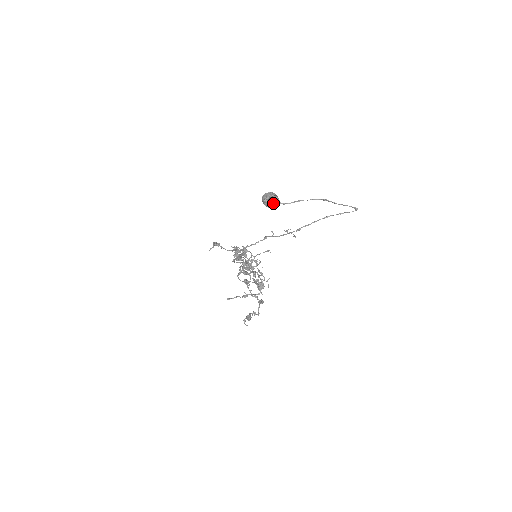
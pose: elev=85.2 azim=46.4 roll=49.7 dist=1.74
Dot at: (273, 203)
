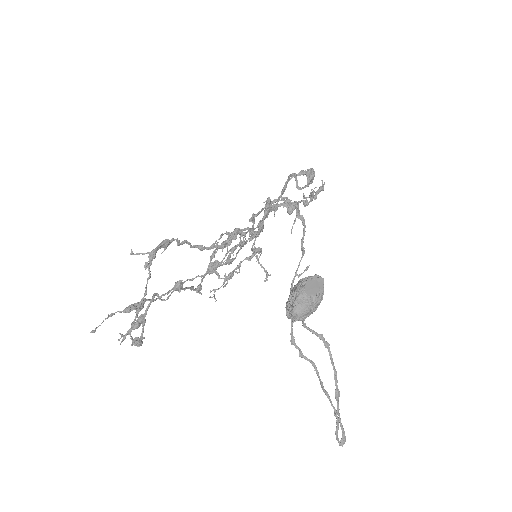
Dot at: (290, 313)
